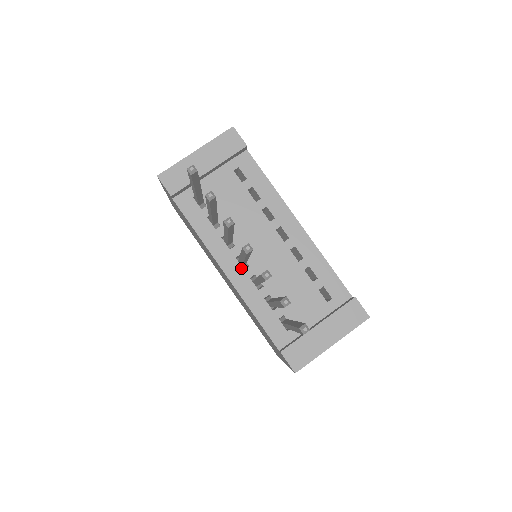
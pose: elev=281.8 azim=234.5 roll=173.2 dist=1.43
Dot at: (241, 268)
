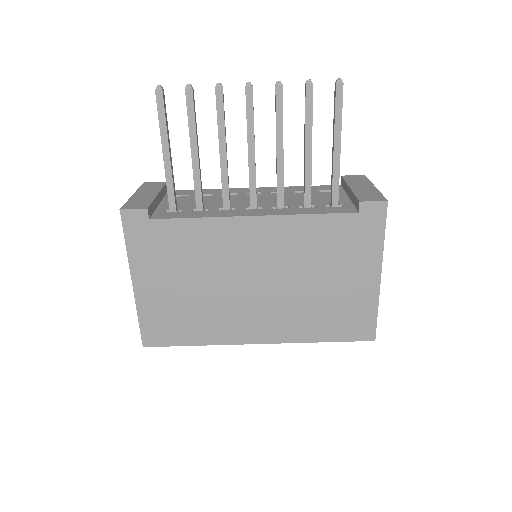
Dot at: (258, 210)
